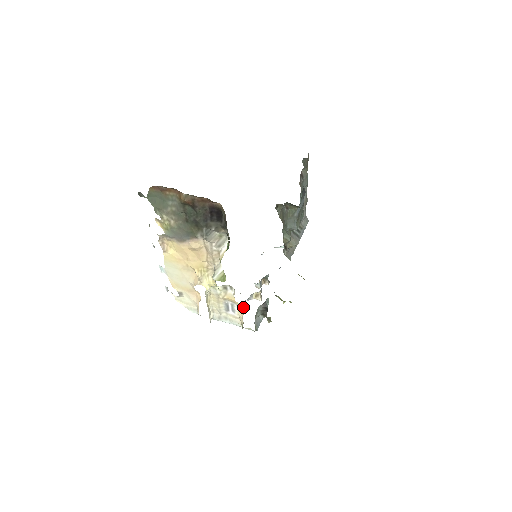
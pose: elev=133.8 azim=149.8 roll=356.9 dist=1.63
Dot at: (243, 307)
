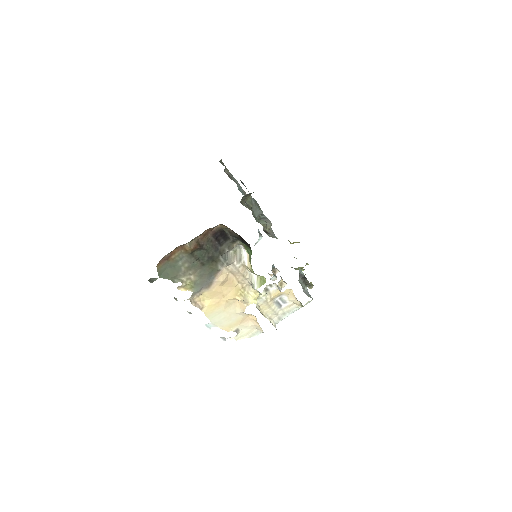
Dot at: (290, 291)
